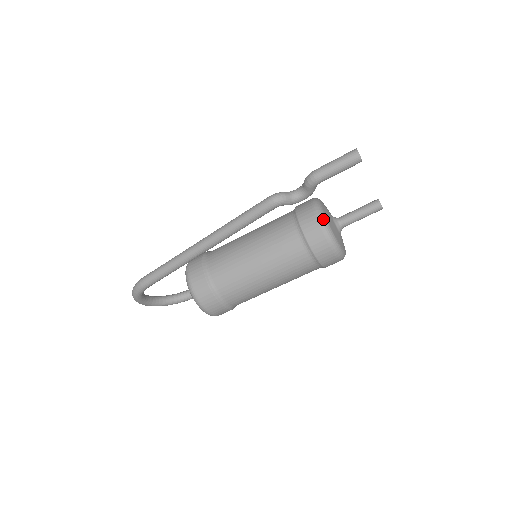
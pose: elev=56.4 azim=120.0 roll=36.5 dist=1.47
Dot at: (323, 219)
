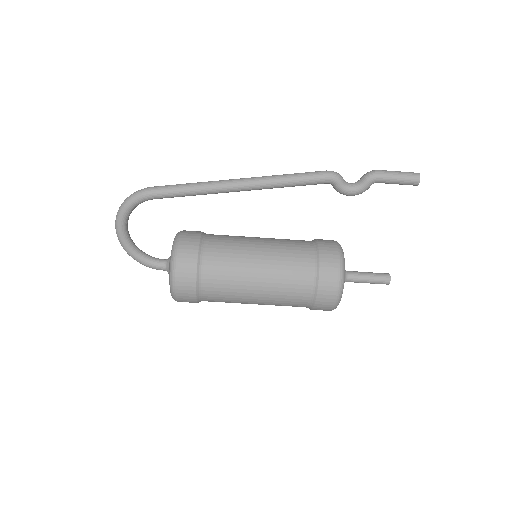
Dot at: (342, 249)
